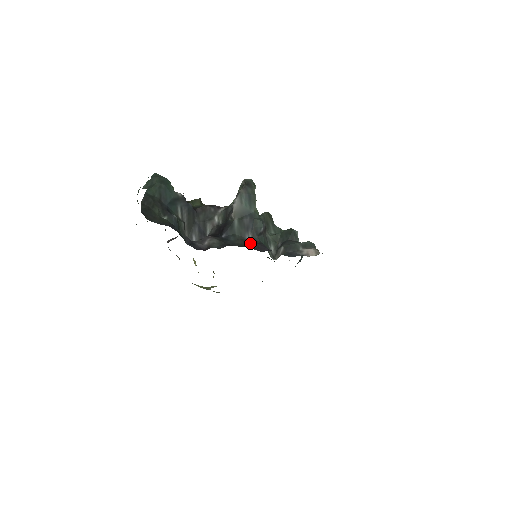
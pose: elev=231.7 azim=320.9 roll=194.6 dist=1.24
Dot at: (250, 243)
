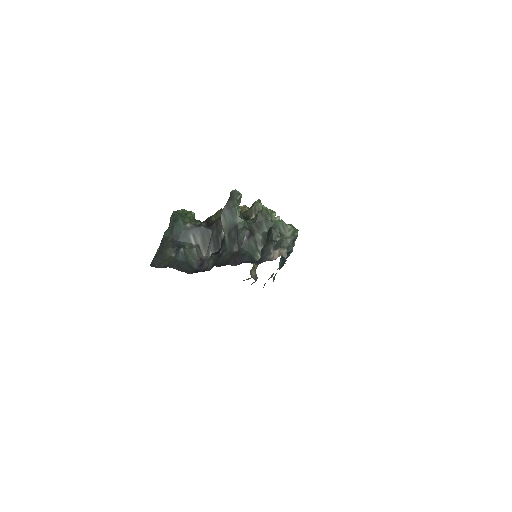
Dot at: (233, 257)
